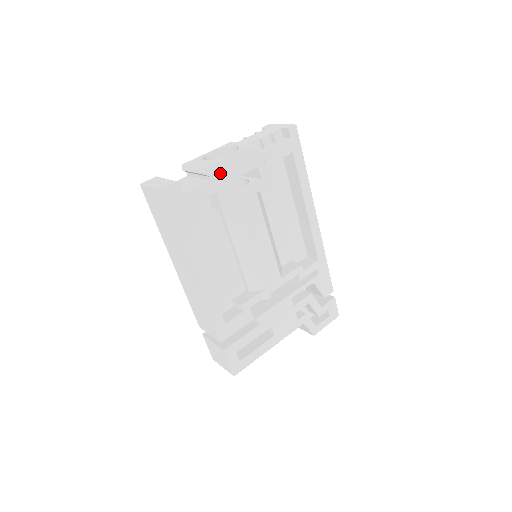
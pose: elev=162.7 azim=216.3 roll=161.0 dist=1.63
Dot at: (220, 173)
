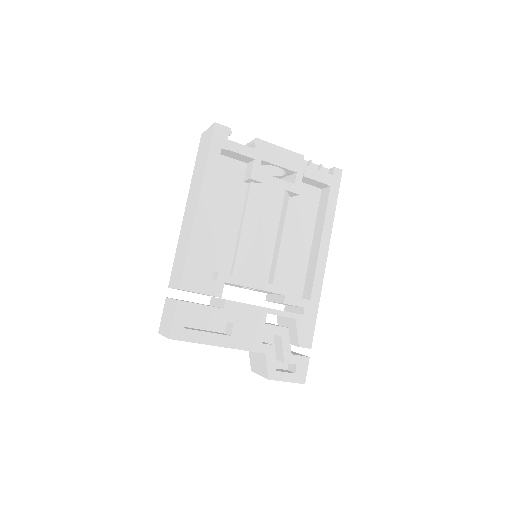
Dot at: (265, 151)
